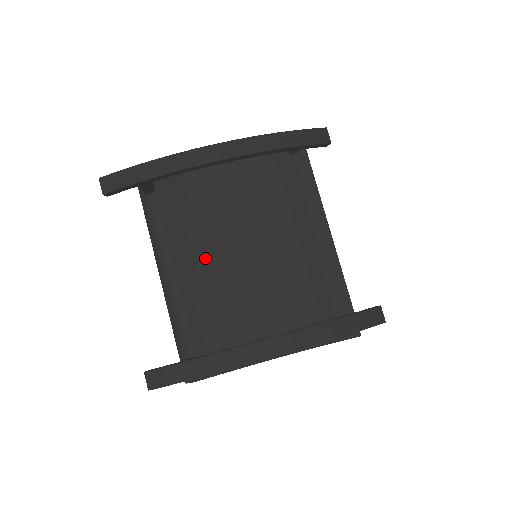
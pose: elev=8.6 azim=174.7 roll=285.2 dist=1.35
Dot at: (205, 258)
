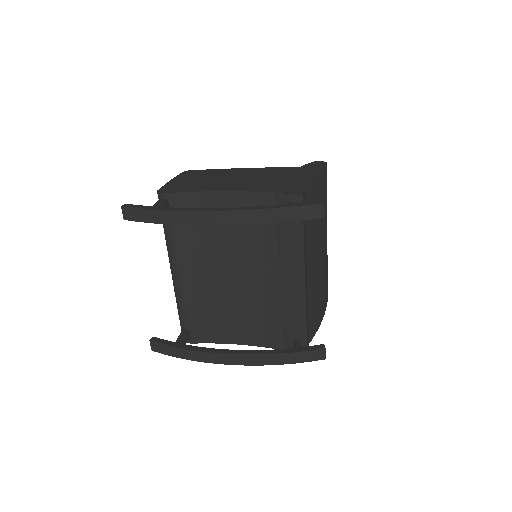
Dot at: (205, 268)
